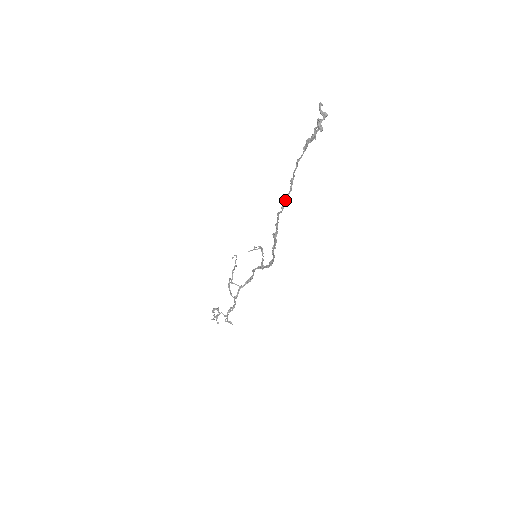
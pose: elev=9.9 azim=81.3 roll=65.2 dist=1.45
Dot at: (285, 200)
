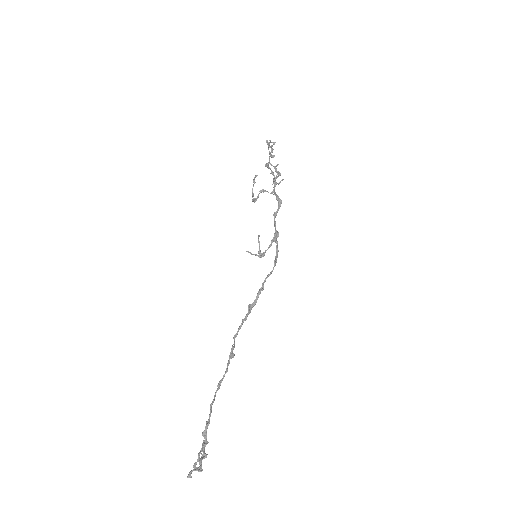
Dot at: (229, 358)
